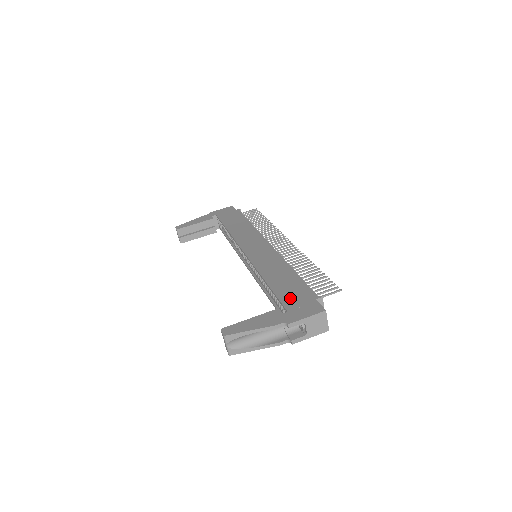
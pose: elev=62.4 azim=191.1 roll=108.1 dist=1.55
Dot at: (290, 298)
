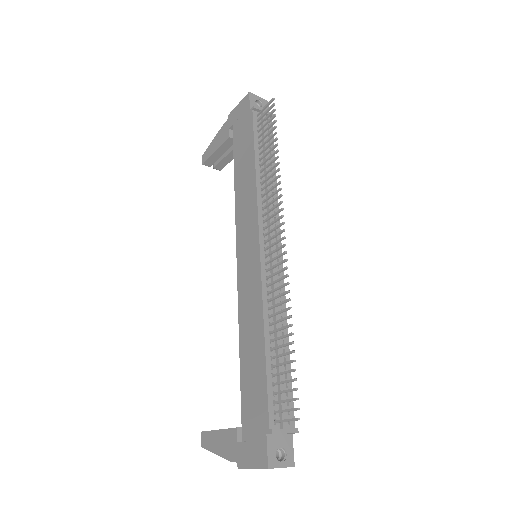
Dot at: (248, 413)
